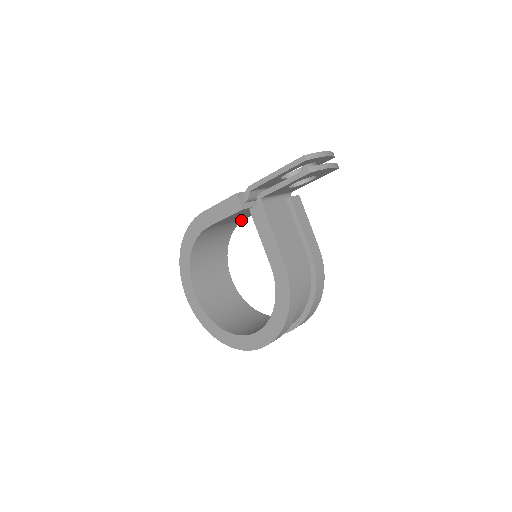
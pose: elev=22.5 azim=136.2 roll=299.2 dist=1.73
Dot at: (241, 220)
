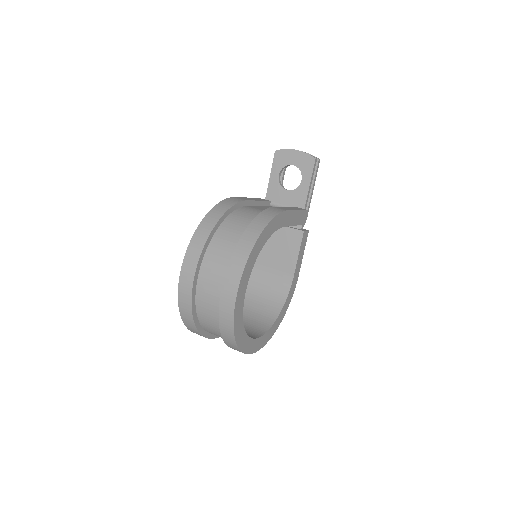
Dot at: (290, 281)
